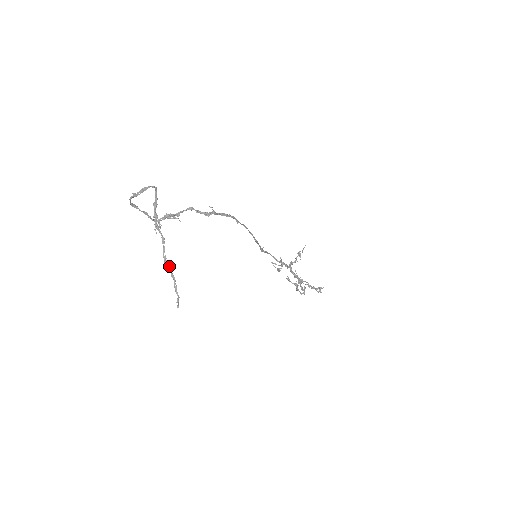
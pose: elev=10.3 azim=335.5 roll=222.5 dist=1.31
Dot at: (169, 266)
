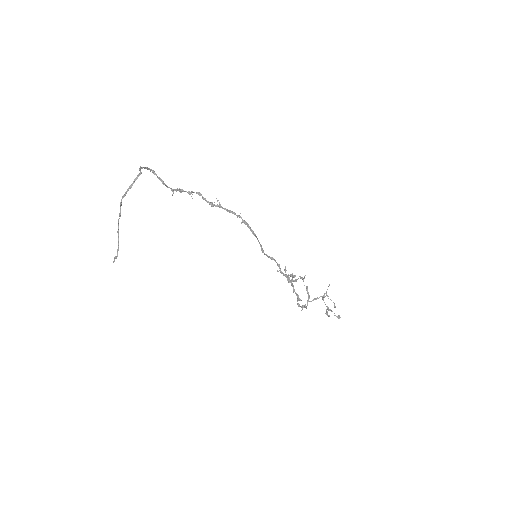
Dot at: occluded
